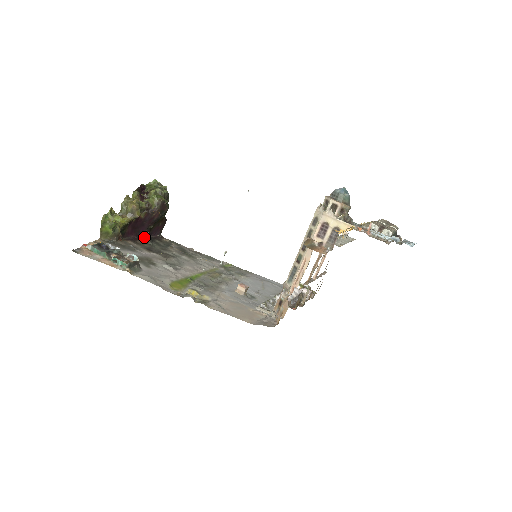
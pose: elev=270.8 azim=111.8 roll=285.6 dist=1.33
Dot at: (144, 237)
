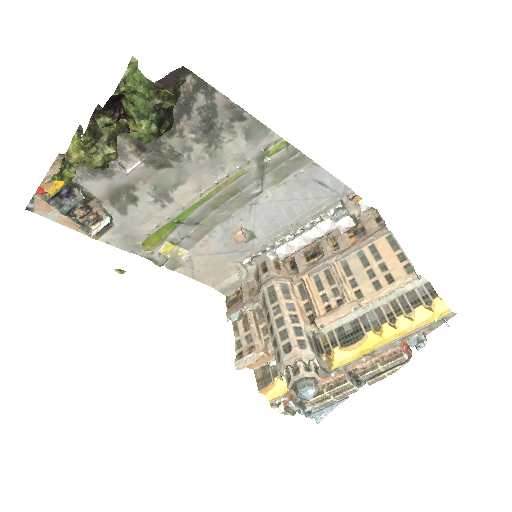
Dot at: occluded
